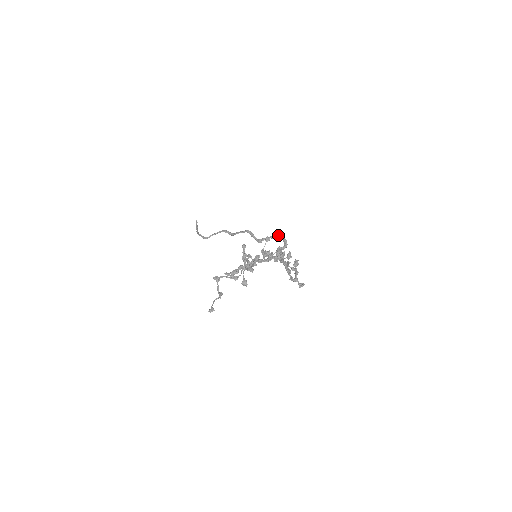
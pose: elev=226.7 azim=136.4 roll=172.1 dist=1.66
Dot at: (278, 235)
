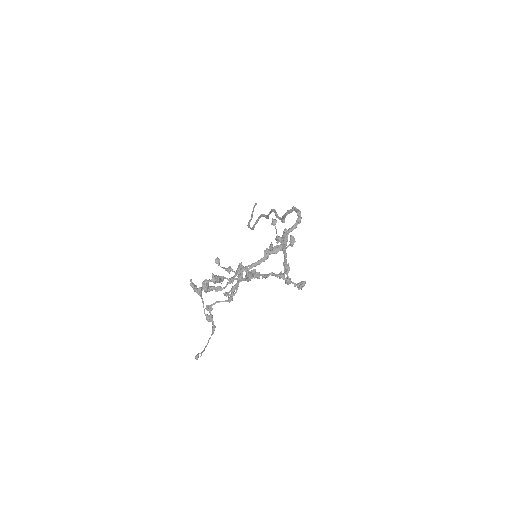
Dot at: (292, 207)
